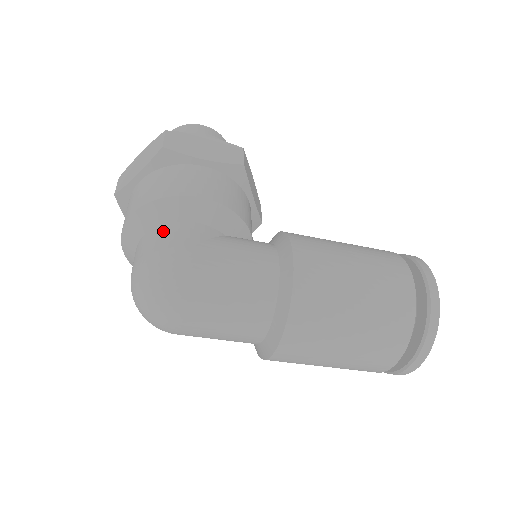
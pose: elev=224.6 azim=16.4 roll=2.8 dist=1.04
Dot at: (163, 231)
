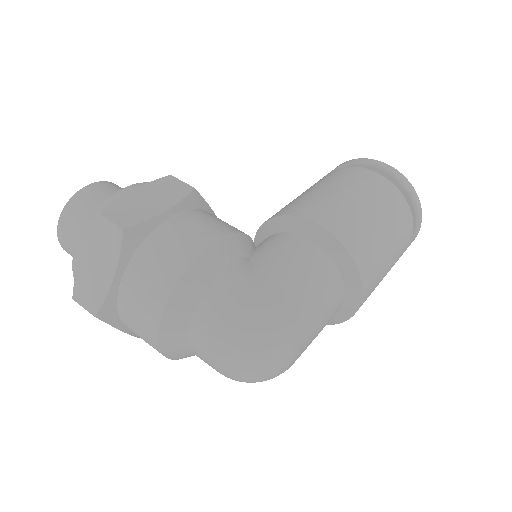
Dot at: (214, 299)
